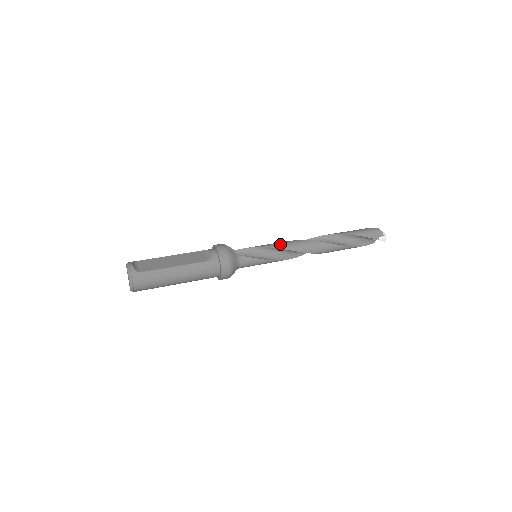
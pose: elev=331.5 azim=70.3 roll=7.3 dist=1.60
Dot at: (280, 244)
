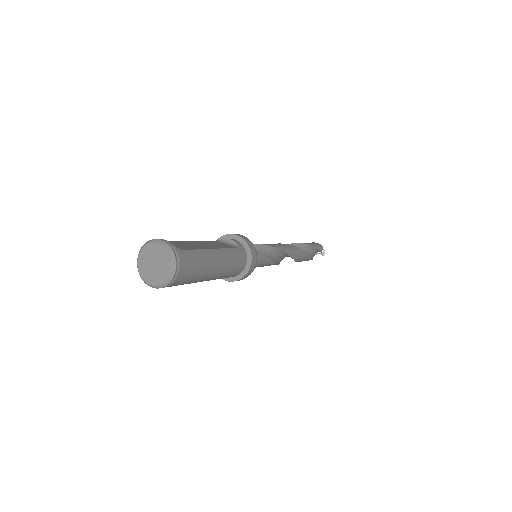
Dot at: (272, 244)
